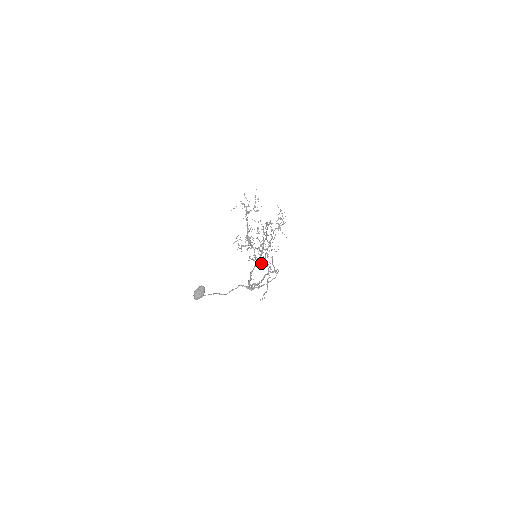
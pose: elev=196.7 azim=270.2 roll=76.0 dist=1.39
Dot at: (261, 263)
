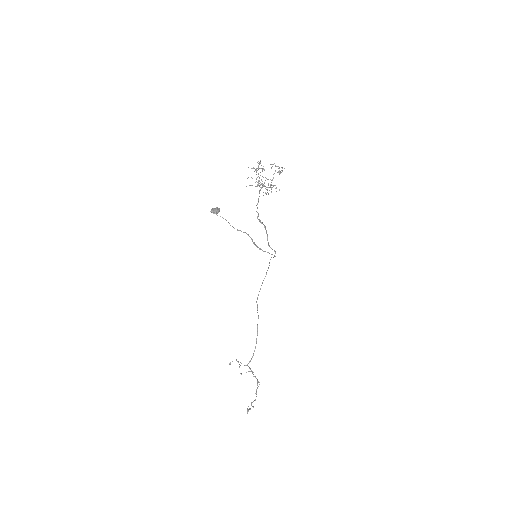
Dot at: (250, 371)
